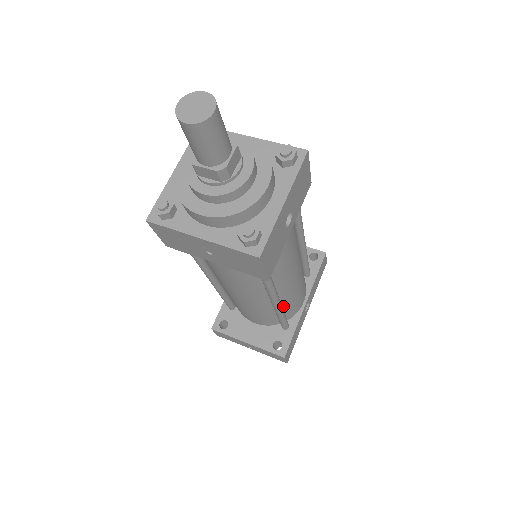
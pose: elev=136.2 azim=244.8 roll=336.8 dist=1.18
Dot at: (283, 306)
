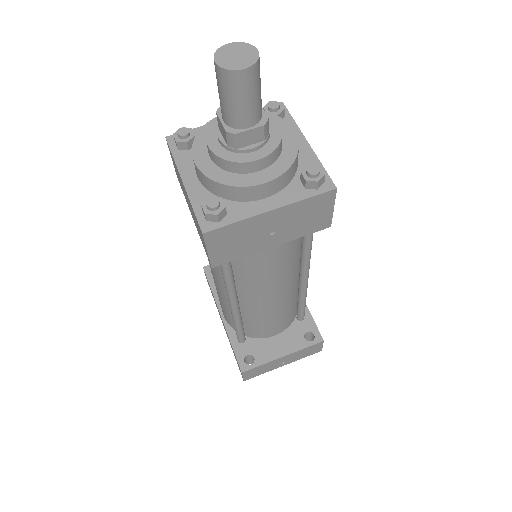
Dot at: occluded
